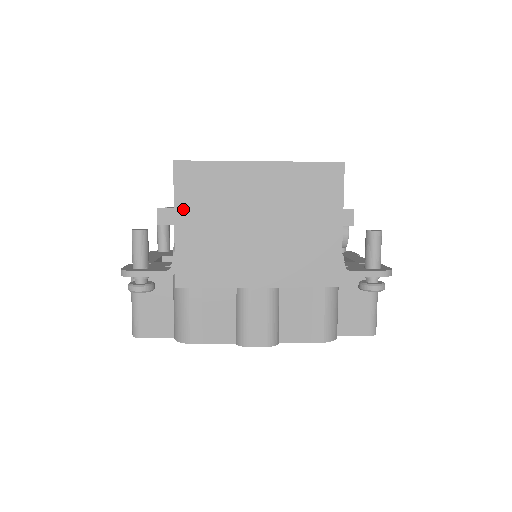
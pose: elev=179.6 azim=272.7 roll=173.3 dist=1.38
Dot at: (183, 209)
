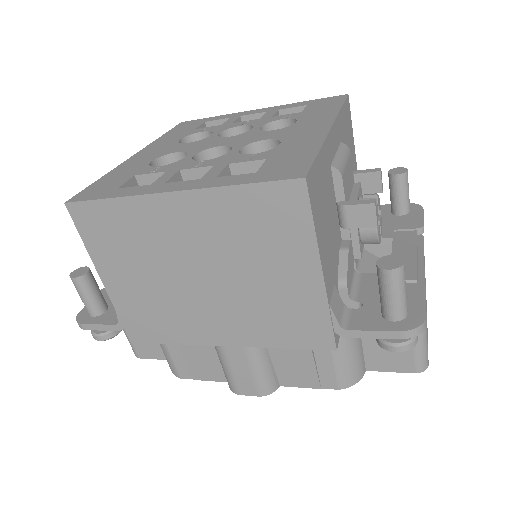
Dot at: (102, 261)
